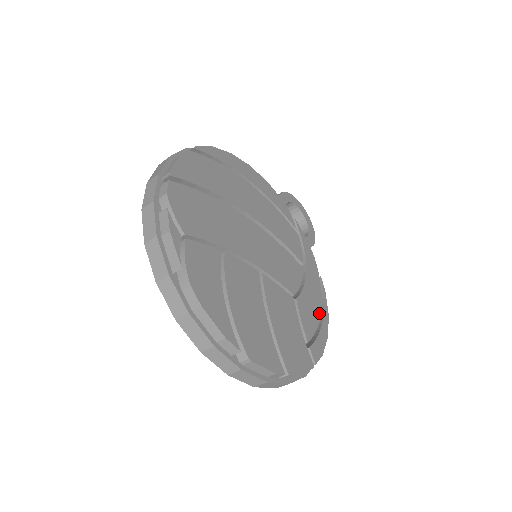
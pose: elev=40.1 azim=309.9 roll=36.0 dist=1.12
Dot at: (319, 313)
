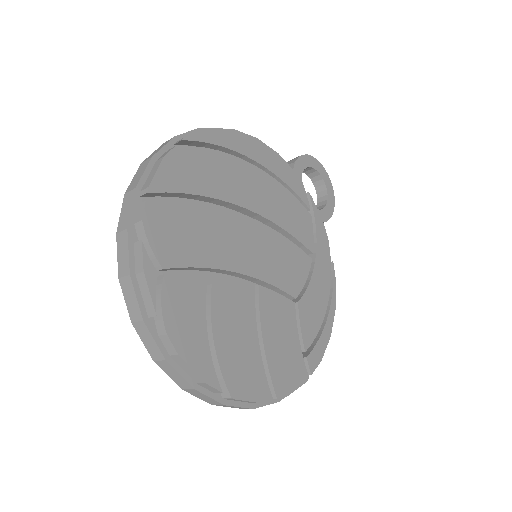
Dot at: (324, 310)
